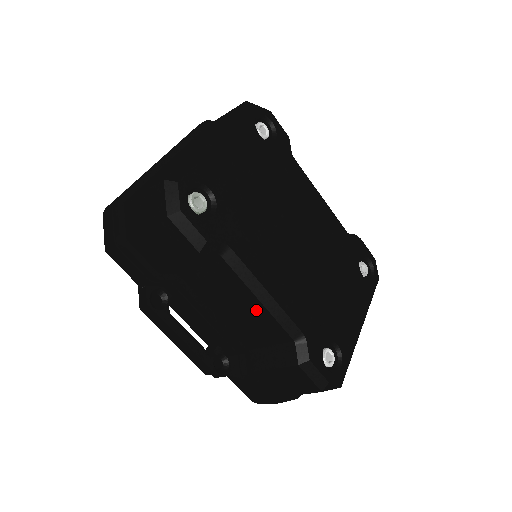
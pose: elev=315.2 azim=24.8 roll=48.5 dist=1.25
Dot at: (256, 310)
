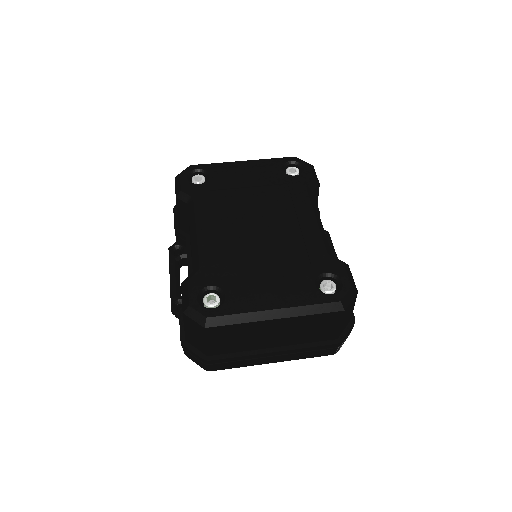
Dot at: occluded
